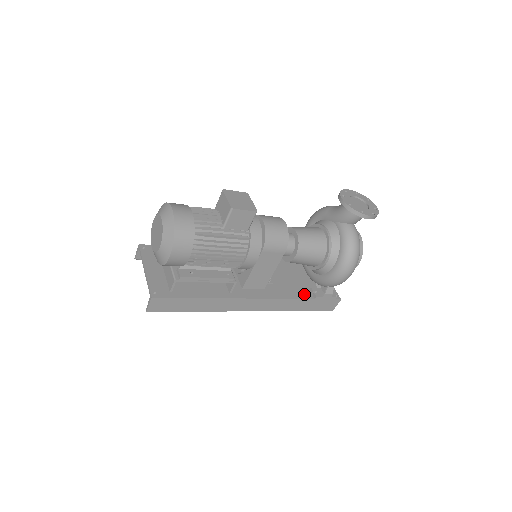
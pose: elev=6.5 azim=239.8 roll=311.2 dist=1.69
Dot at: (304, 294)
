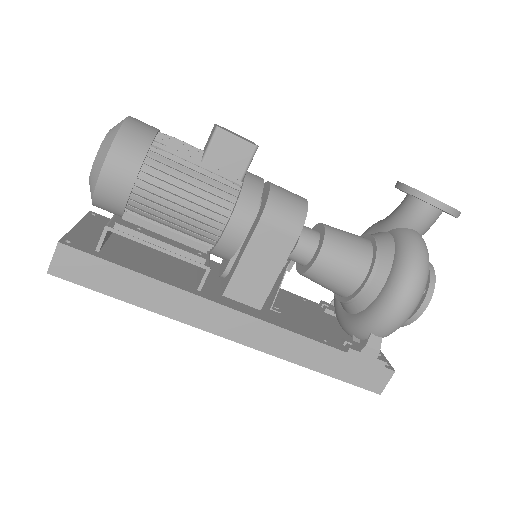
Dot at: (329, 341)
